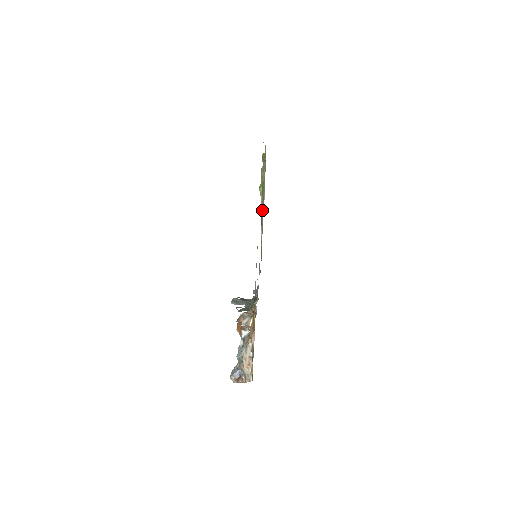
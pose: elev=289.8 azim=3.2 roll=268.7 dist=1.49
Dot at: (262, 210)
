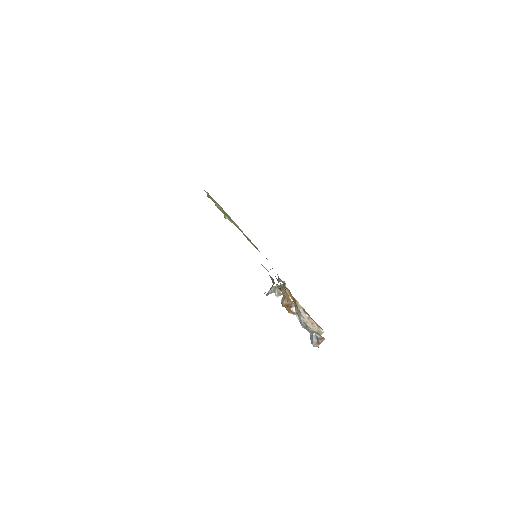
Dot at: occluded
